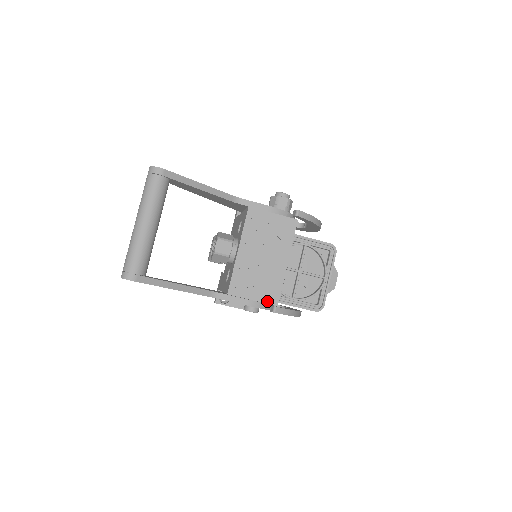
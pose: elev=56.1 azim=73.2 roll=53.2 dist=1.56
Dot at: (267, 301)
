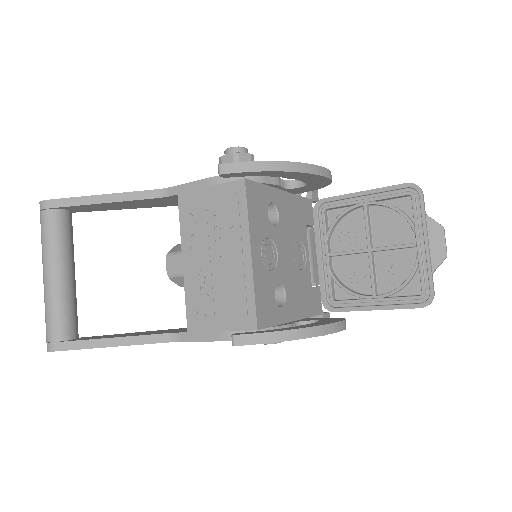
Dot at: (240, 326)
